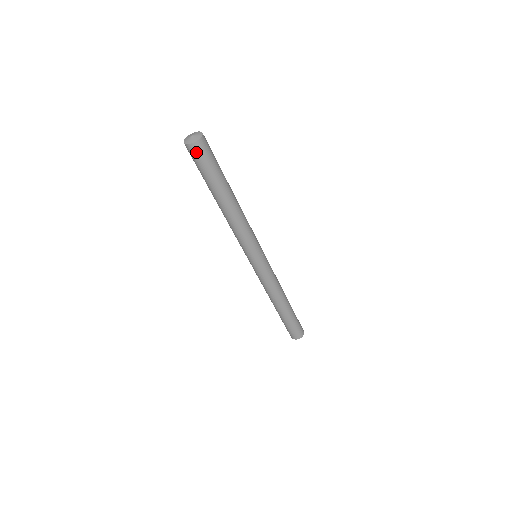
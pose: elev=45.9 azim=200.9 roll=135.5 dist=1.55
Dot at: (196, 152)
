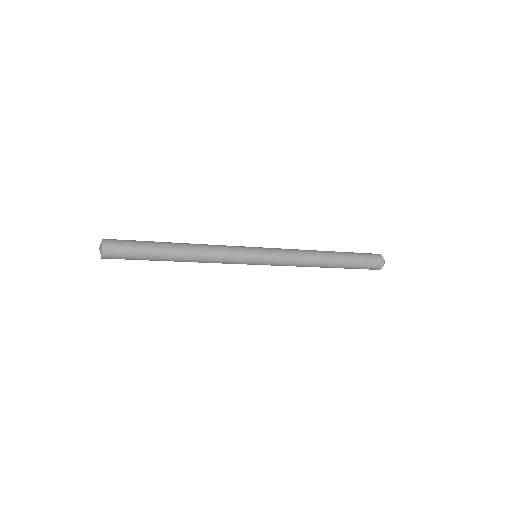
Dot at: occluded
